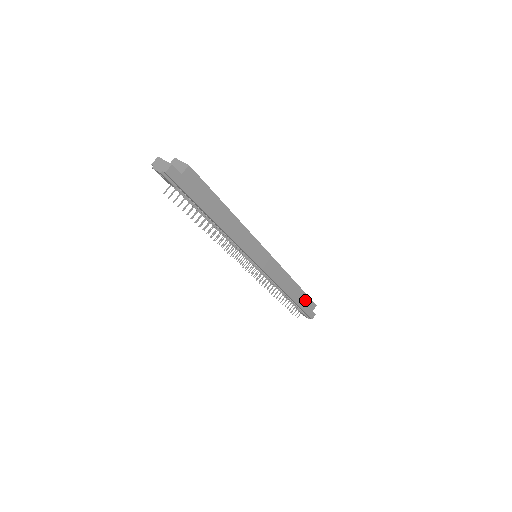
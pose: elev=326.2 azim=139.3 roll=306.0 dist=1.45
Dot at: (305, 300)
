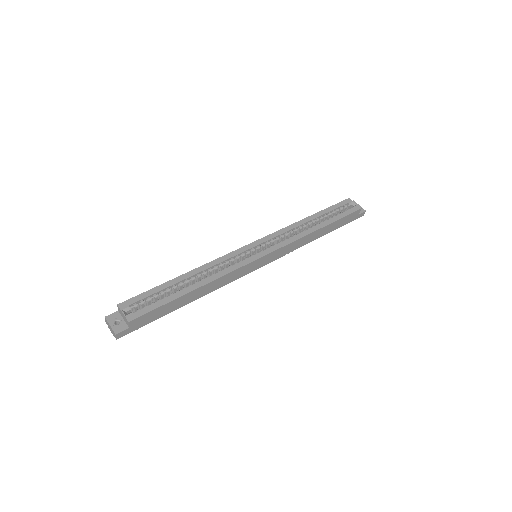
Dot at: (341, 221)
